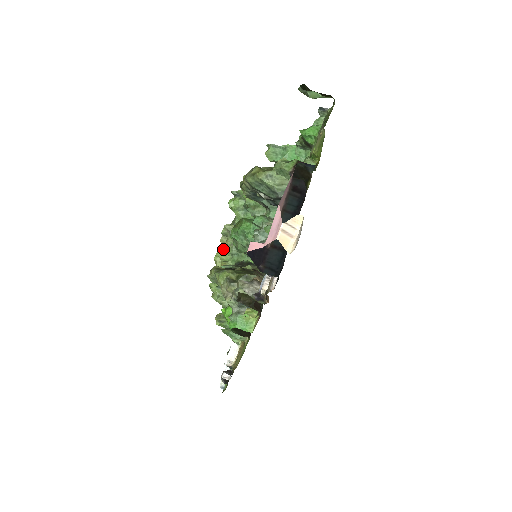
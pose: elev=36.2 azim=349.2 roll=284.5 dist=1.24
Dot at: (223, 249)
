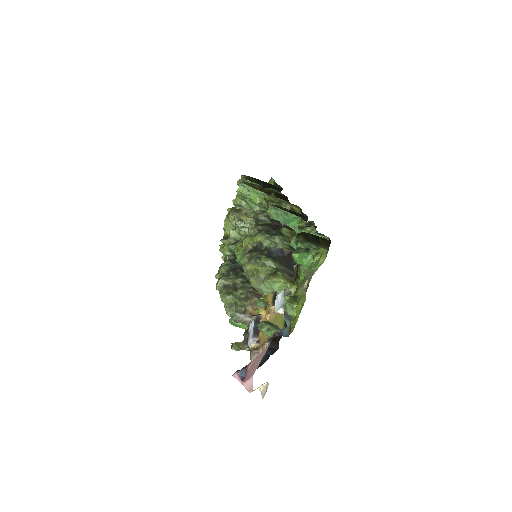
Dot at: (231, 223)
